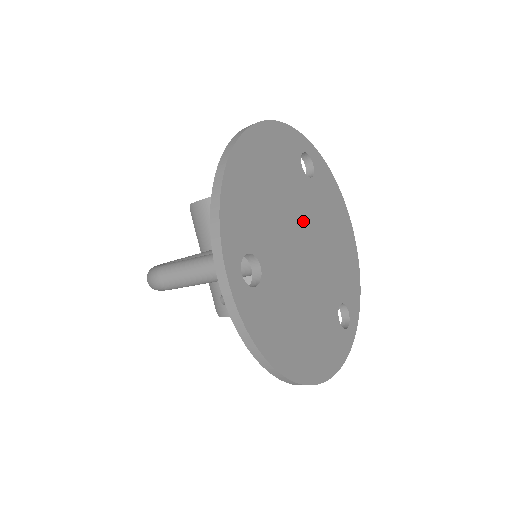
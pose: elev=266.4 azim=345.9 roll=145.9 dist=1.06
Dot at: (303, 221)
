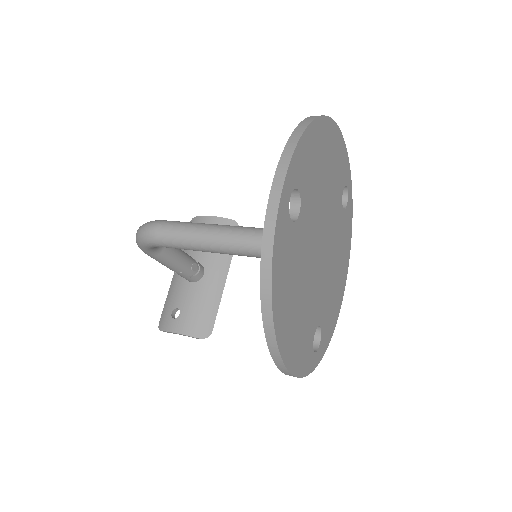
Dot at: (329, 228)
